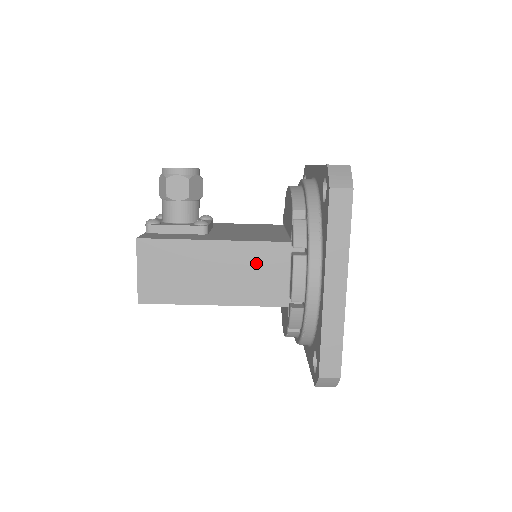
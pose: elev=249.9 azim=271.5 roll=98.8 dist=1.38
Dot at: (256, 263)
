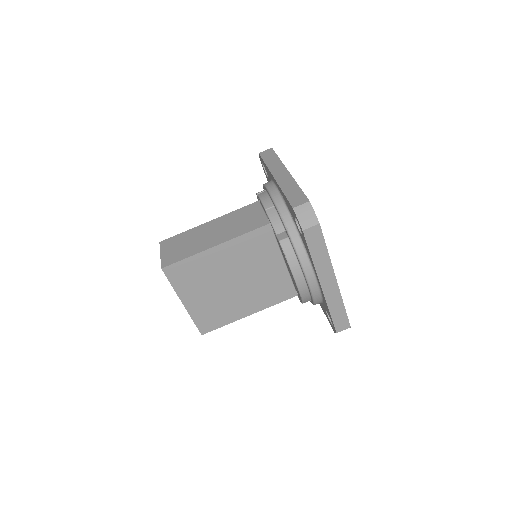
Dot at: (239, 217)
